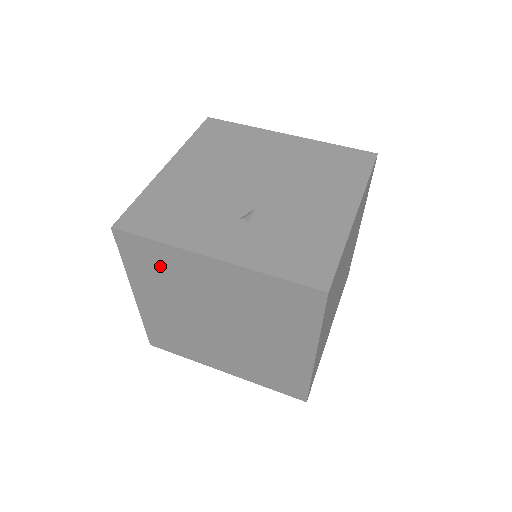
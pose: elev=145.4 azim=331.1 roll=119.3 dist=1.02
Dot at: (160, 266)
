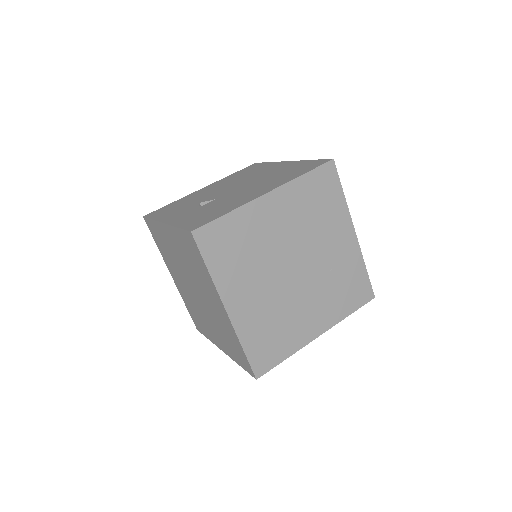
Dot at: (162, 241)
